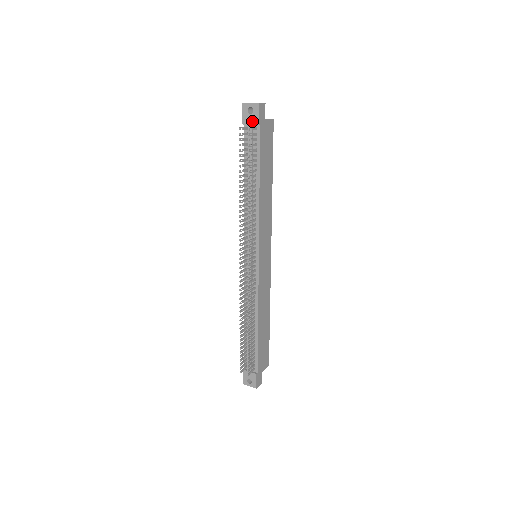
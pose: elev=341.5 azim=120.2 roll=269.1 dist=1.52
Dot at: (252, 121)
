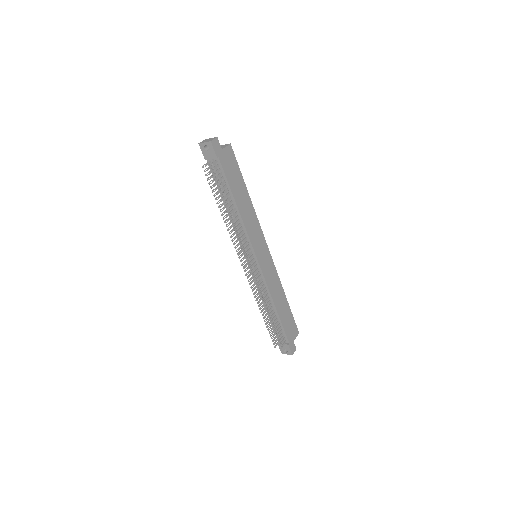
Dot at: (211, 156)
